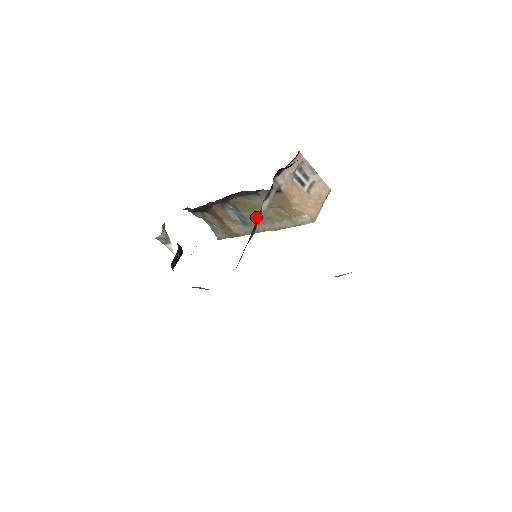
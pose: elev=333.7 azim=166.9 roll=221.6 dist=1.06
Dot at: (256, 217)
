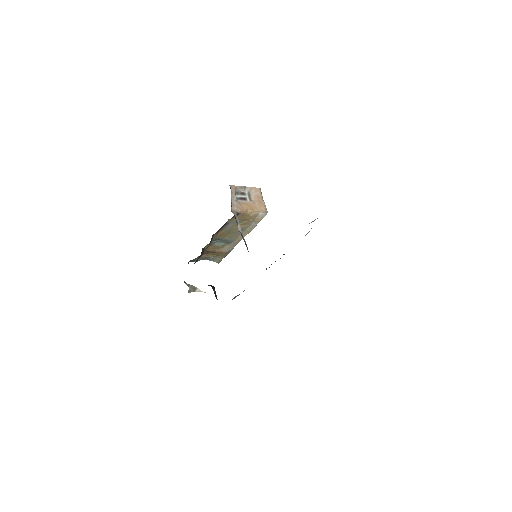
Dot at: (233, 235)
